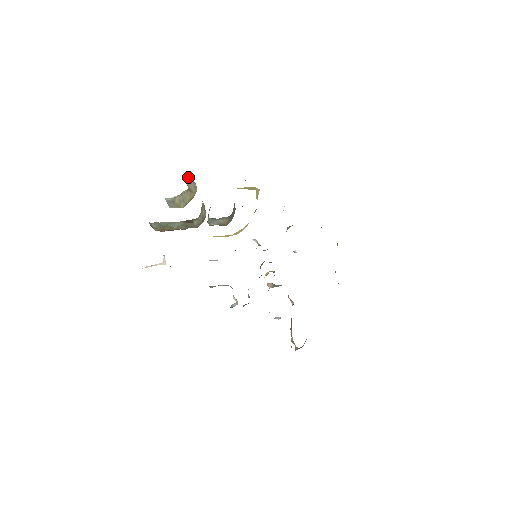
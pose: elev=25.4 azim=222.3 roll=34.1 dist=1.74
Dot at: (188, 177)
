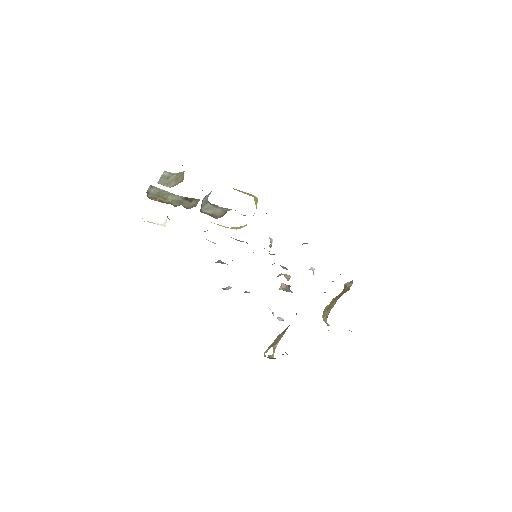
Dot at: occluded
